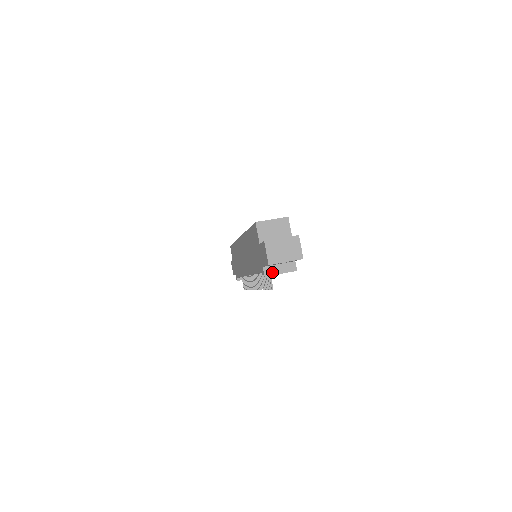
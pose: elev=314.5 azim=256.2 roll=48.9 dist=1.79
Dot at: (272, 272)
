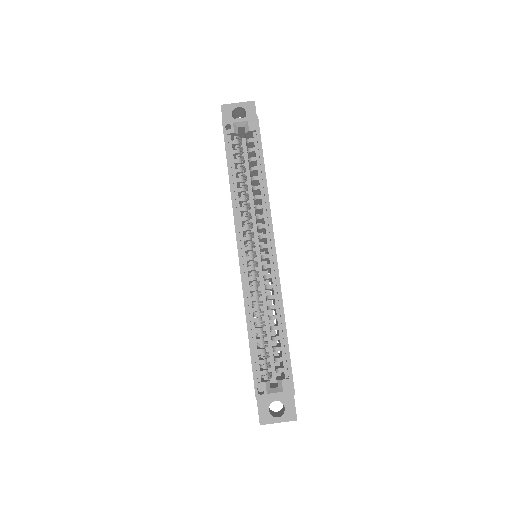
Dot at: occluded
